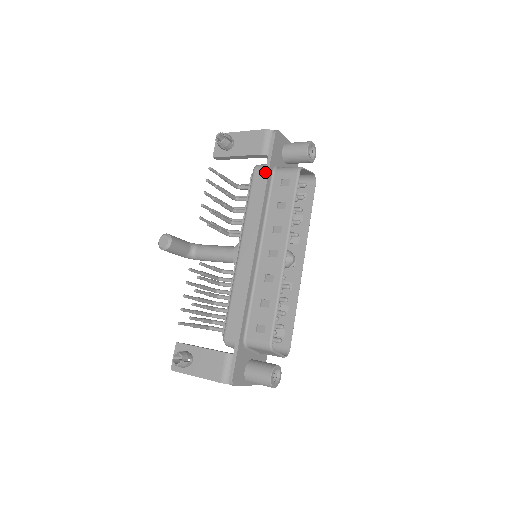
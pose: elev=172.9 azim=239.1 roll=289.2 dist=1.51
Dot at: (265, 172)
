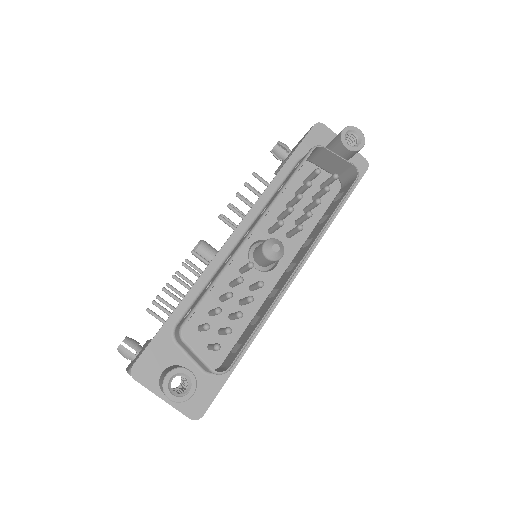
Dot at: (287, 160)
